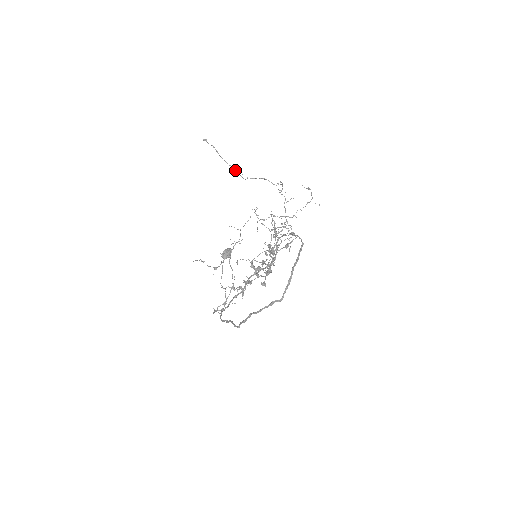
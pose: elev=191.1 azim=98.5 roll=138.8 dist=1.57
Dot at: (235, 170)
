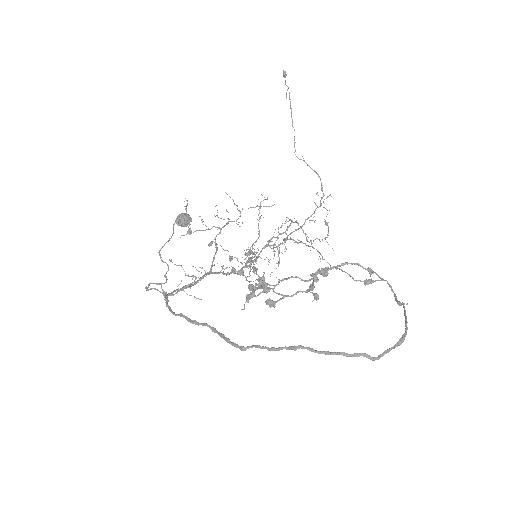
Dot at: (294, 138)
